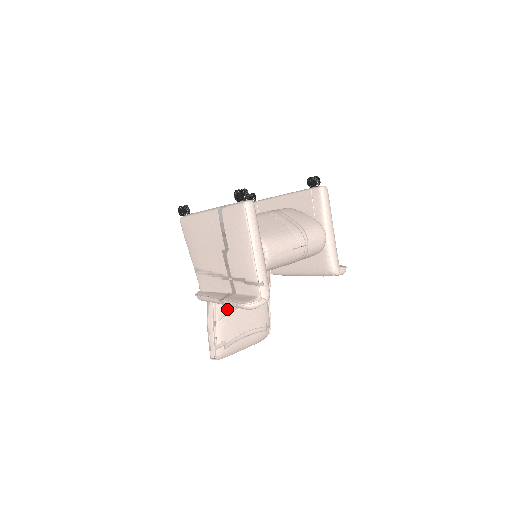
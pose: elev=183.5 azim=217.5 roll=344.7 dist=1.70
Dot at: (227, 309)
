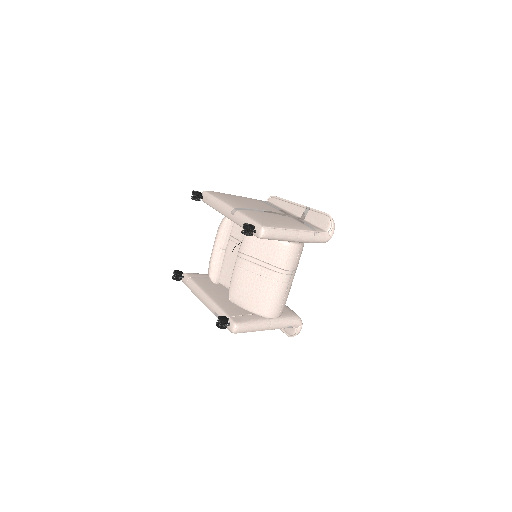
Dot at: occluded
